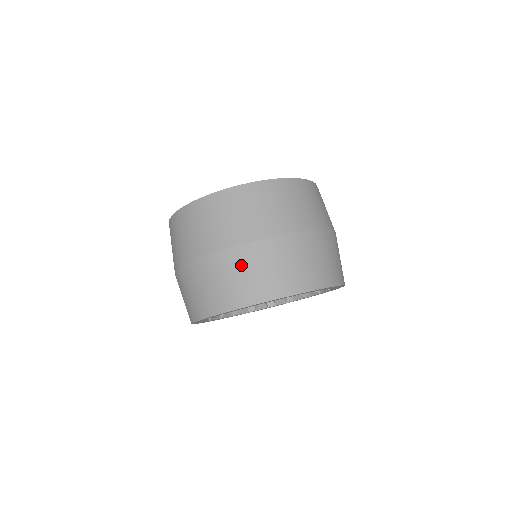
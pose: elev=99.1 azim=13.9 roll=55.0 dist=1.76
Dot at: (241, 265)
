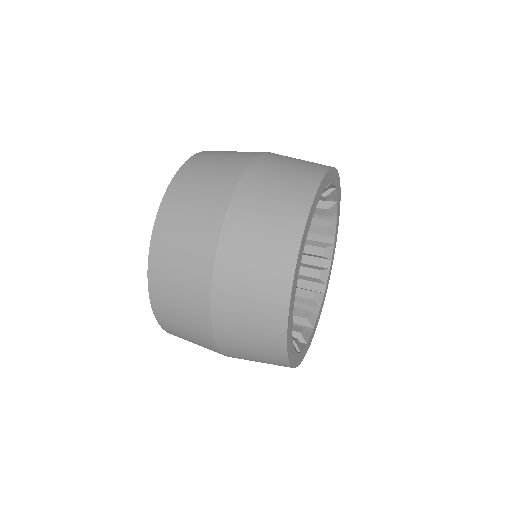
Dot at: (285, 158)
